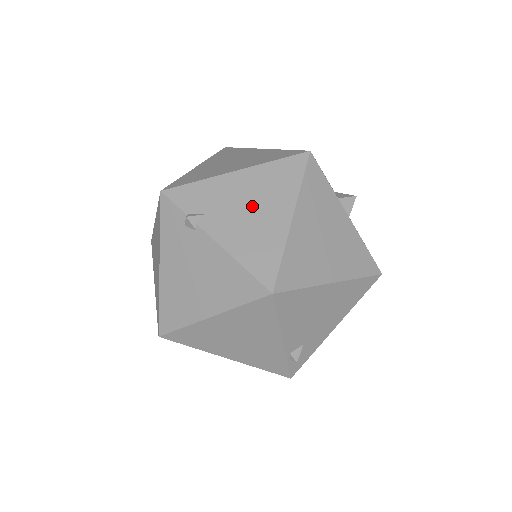
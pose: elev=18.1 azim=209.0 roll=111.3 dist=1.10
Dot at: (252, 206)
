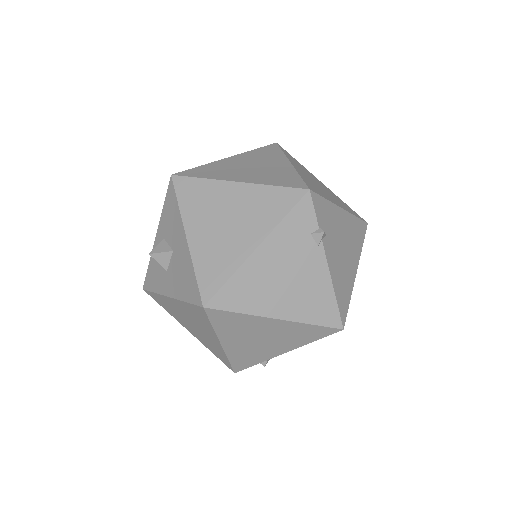
Dot at: (345, 248)
